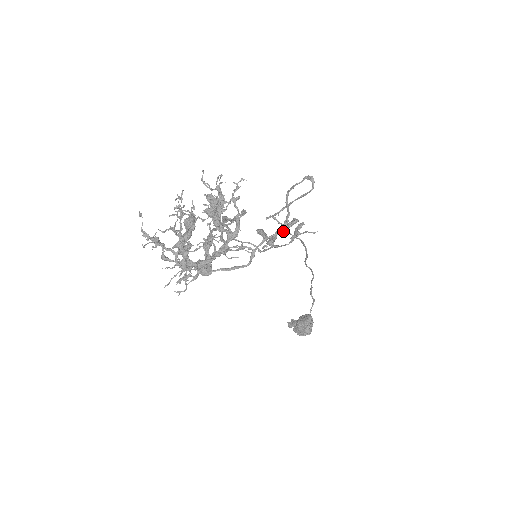
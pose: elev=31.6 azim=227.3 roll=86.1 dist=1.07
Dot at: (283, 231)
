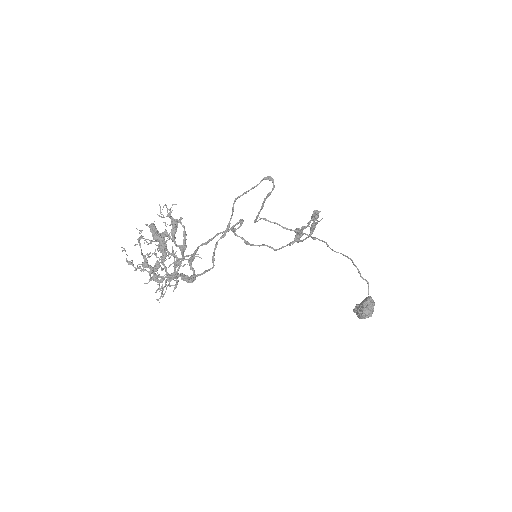
Dot at: (307, 225)
